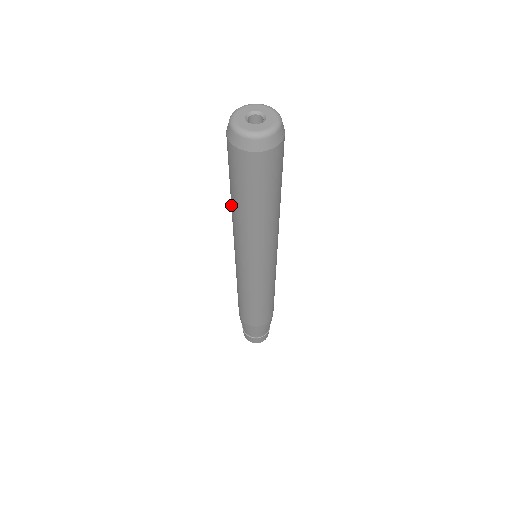
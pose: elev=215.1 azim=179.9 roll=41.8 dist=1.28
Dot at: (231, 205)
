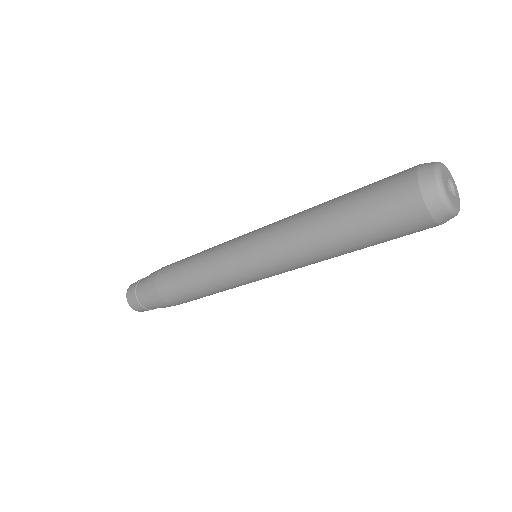
Dot at: (321, 229)
